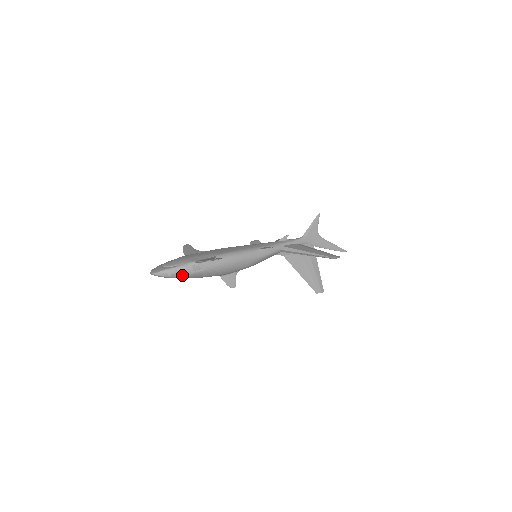
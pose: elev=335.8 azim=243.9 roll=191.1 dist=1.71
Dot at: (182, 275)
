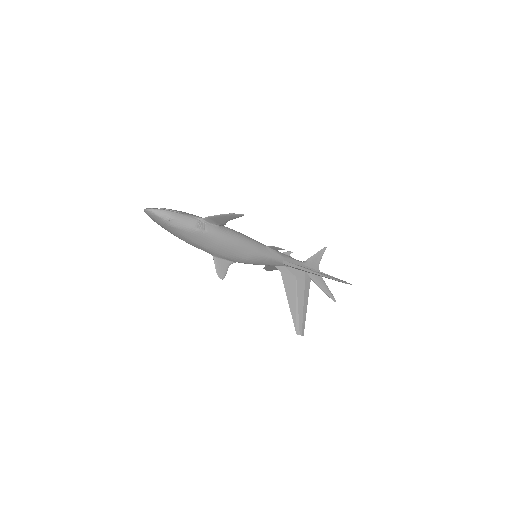
Dot at: (182, 226)
